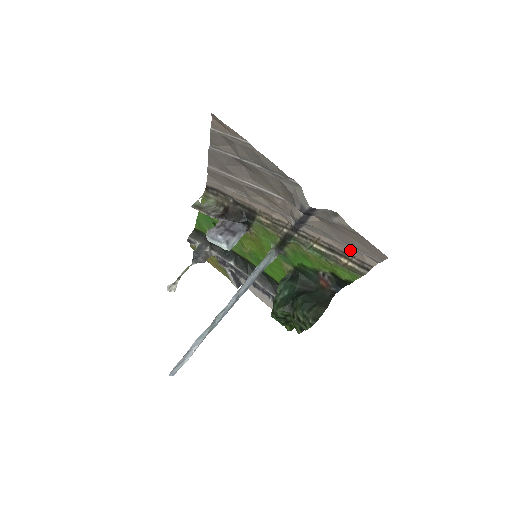
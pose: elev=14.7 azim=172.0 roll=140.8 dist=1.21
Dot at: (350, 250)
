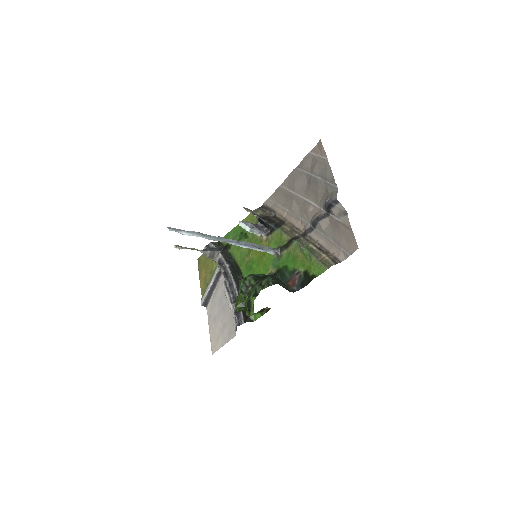
Dot at: (334, 248)
